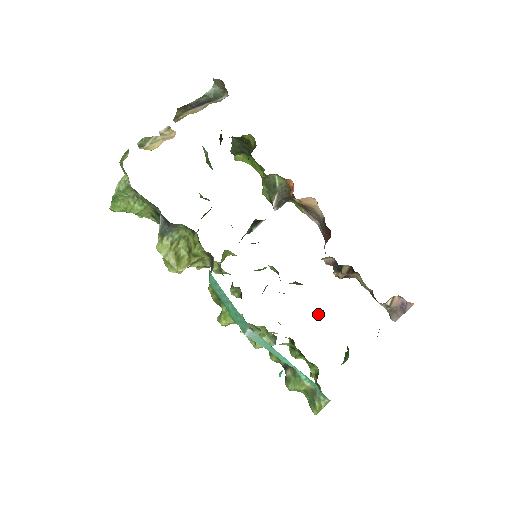
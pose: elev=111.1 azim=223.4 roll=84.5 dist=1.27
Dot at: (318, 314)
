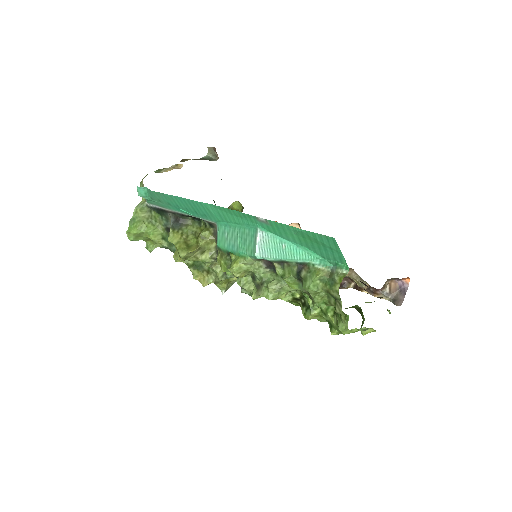
Dot at: occluded
